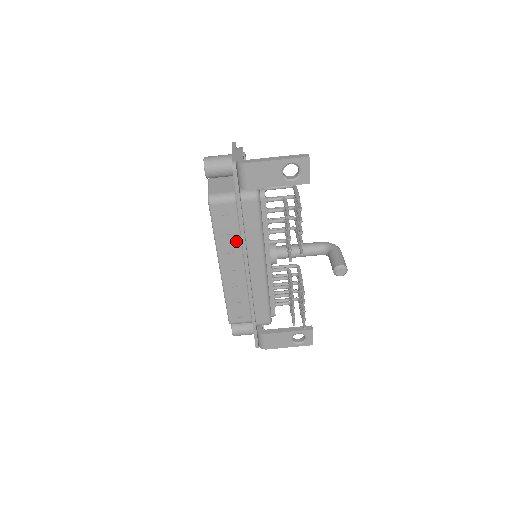
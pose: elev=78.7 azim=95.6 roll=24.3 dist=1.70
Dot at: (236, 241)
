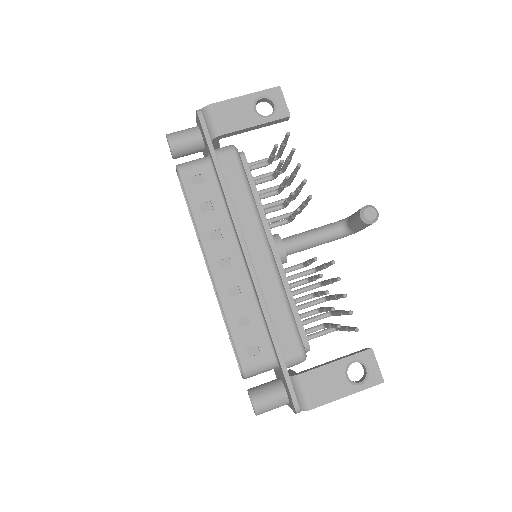
Dot at: (222, 218)
